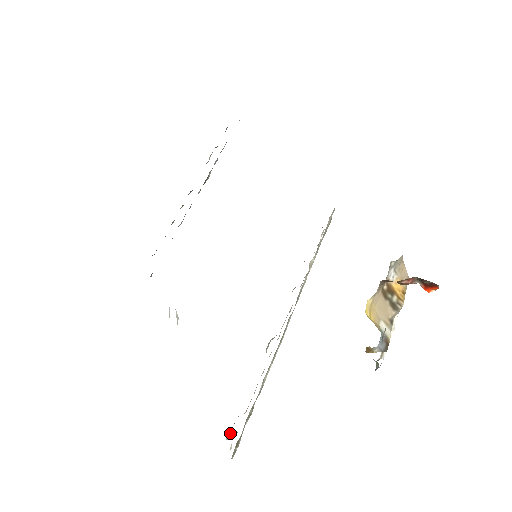
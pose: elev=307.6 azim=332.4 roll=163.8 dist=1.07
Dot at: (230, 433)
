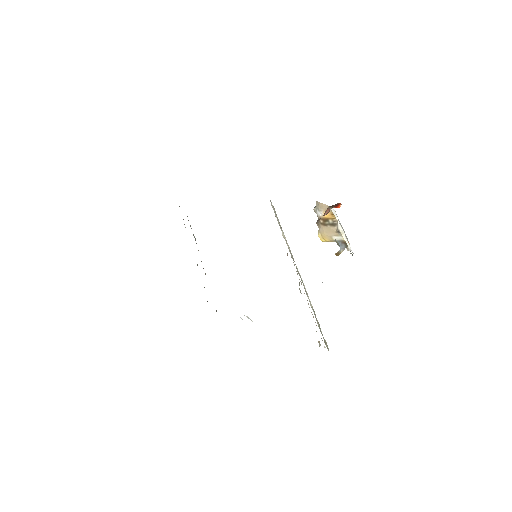
Dot at: (319, 342)
